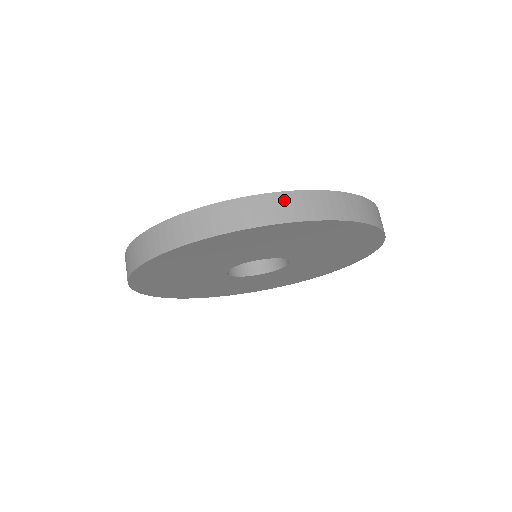
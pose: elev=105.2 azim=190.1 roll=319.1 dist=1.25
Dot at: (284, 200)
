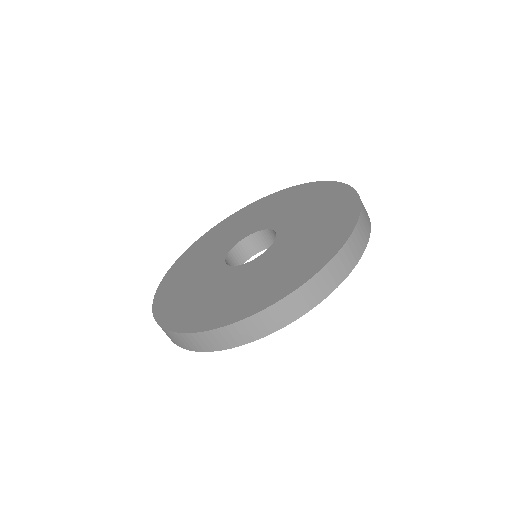
Dot at: (184, 338)
